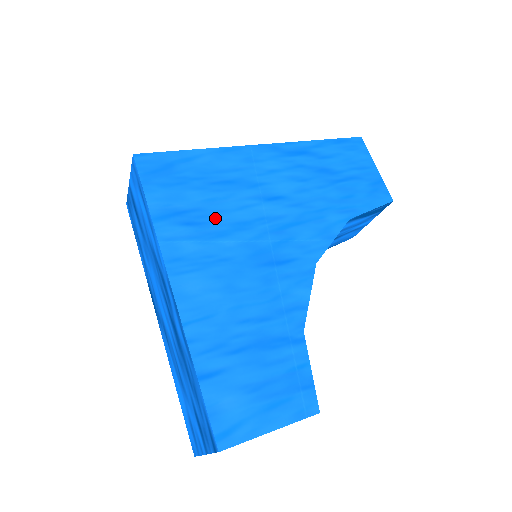
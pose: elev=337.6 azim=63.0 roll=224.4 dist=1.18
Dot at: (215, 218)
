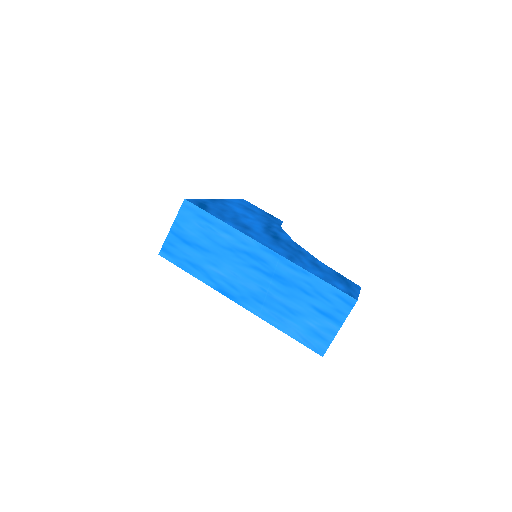
Dot at: (245, 224)
